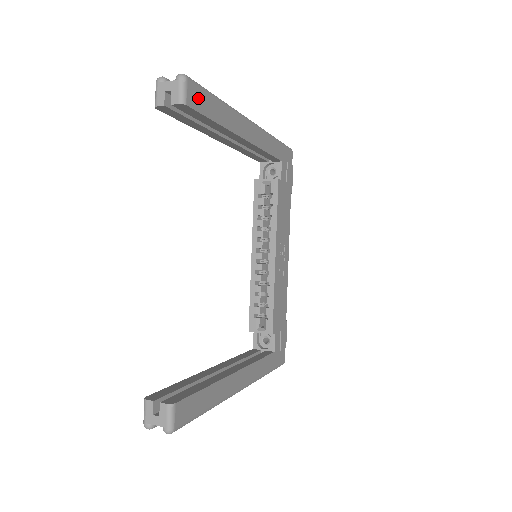
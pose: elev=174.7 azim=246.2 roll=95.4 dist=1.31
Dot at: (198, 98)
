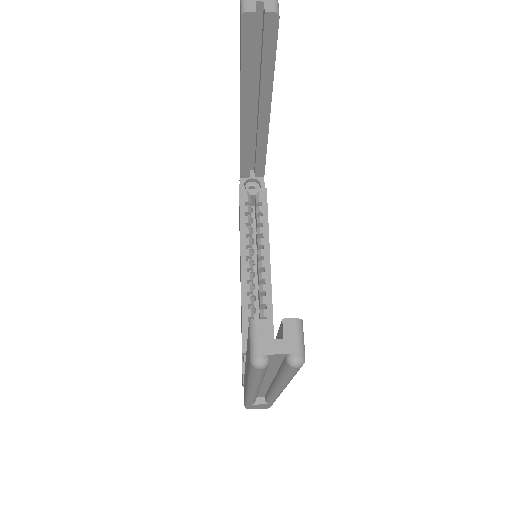
Dot at: occluded
